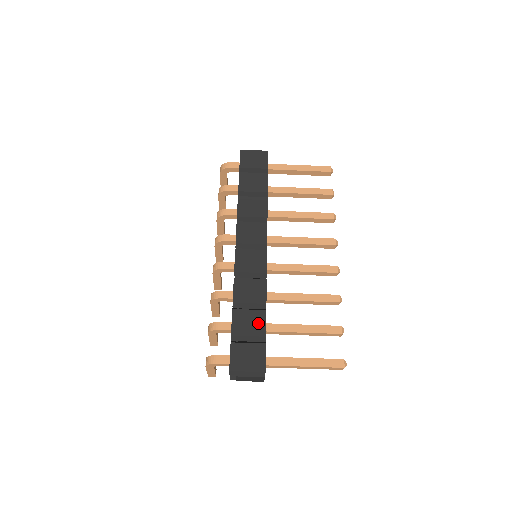
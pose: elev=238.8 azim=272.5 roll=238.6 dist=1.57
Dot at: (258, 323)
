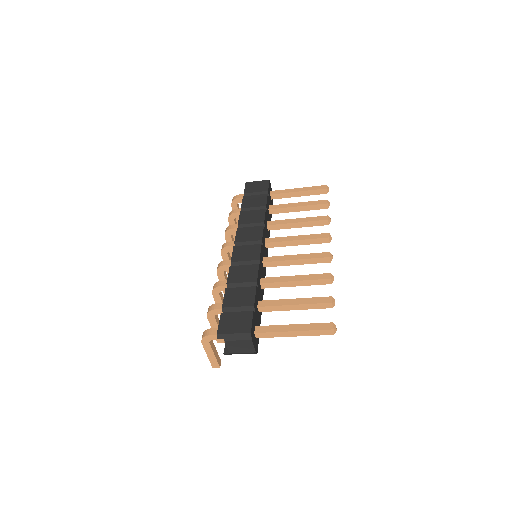
Dot at: (248, 296)
